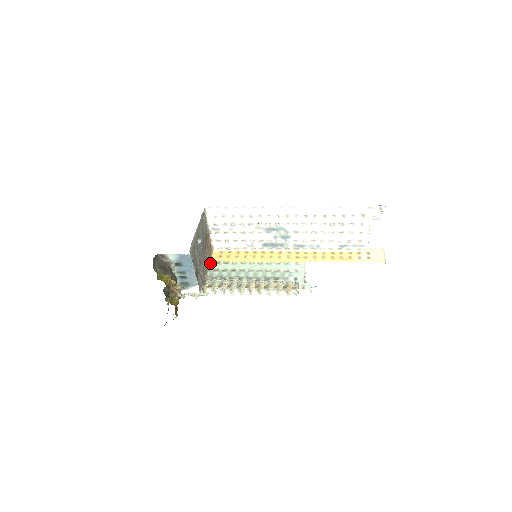
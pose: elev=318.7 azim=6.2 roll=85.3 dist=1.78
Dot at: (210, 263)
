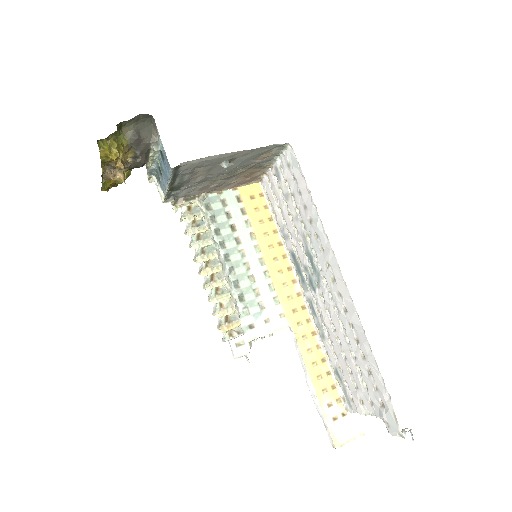
Dot at: (233, 188)
